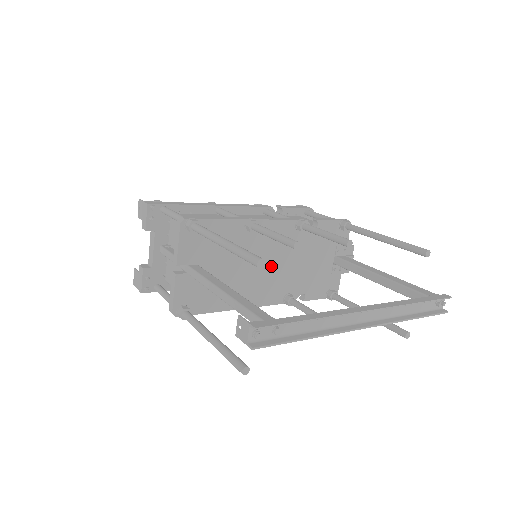
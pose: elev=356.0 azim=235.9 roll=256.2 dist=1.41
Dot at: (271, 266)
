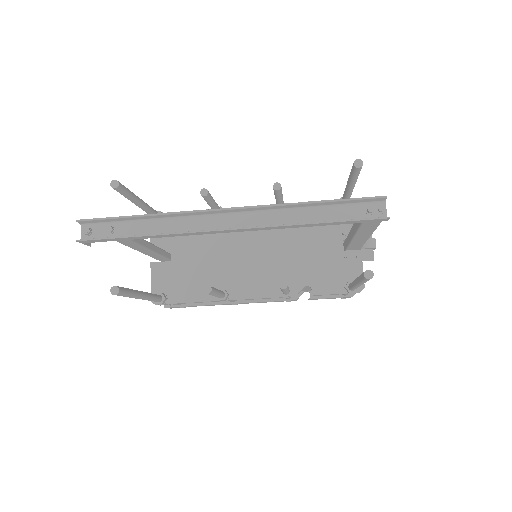
Dot at: (254, 254)
